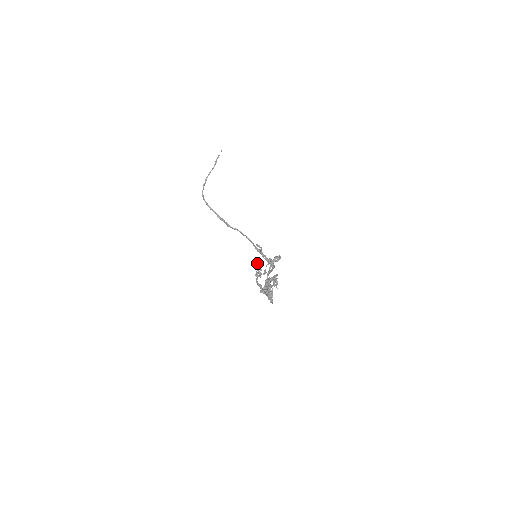
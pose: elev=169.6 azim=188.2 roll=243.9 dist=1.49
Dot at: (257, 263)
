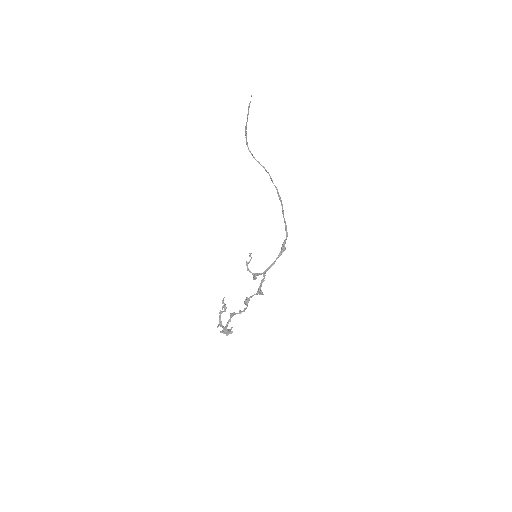
Dot at: (223, 301)
